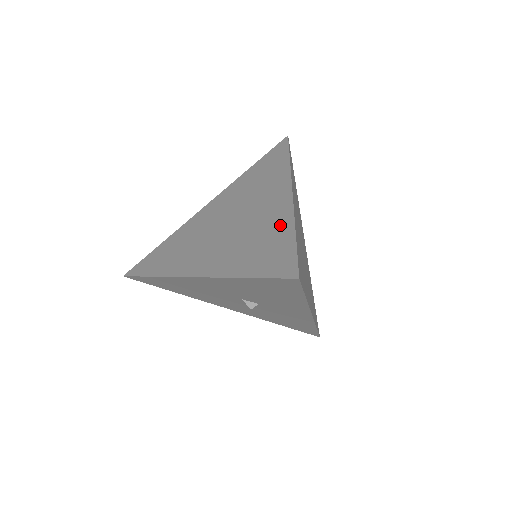
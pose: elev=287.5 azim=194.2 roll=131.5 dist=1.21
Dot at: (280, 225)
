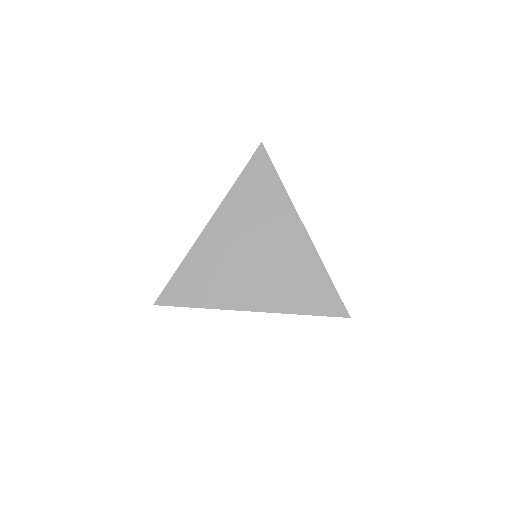
Dot at: (312, 267)
